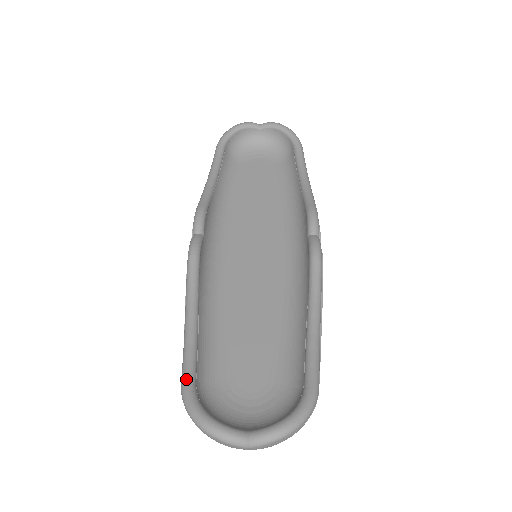
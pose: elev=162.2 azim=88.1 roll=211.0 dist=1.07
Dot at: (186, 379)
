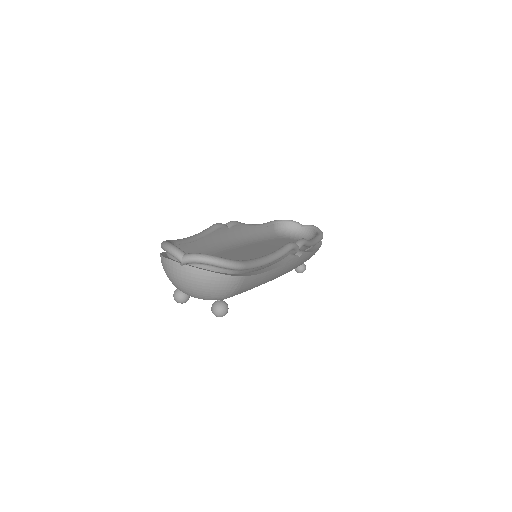
Dot at: (171, 240)
